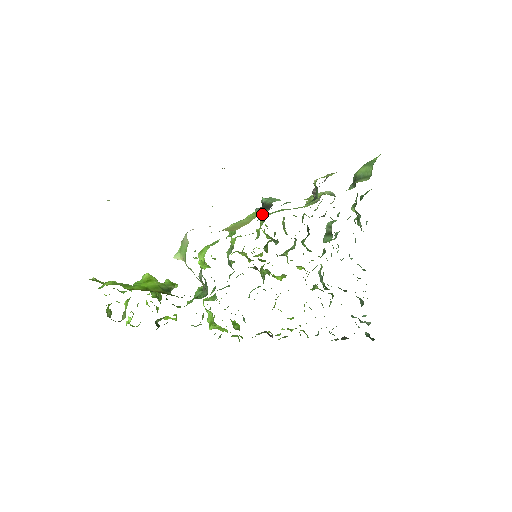
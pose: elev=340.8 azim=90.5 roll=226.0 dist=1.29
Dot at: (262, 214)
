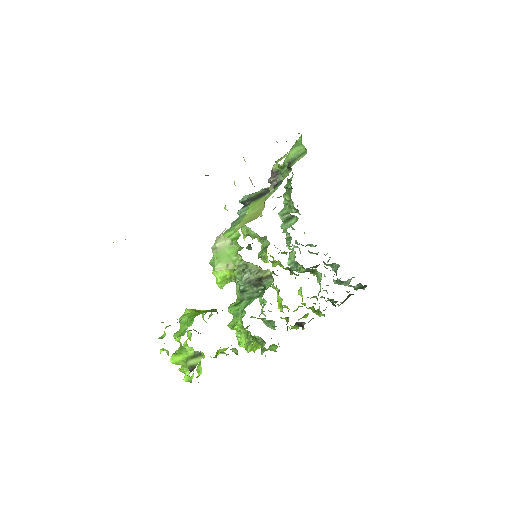
Dot at: occluded
